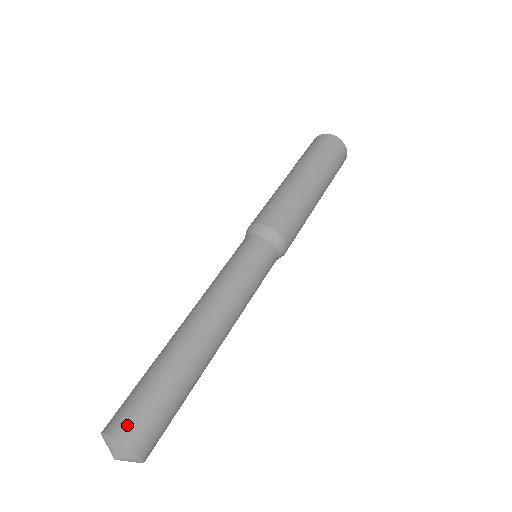
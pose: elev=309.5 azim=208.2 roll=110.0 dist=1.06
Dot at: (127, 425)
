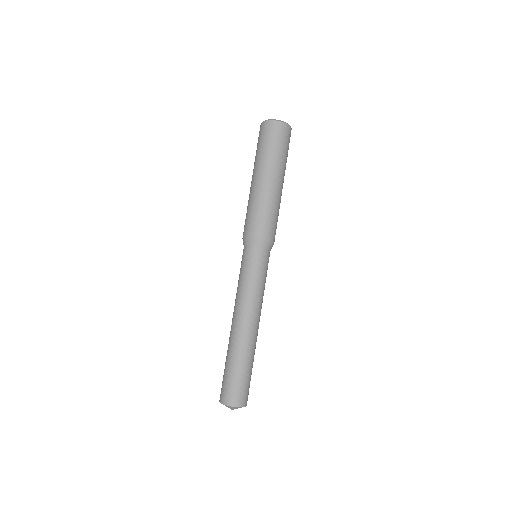
Dot at: (224, 396)
